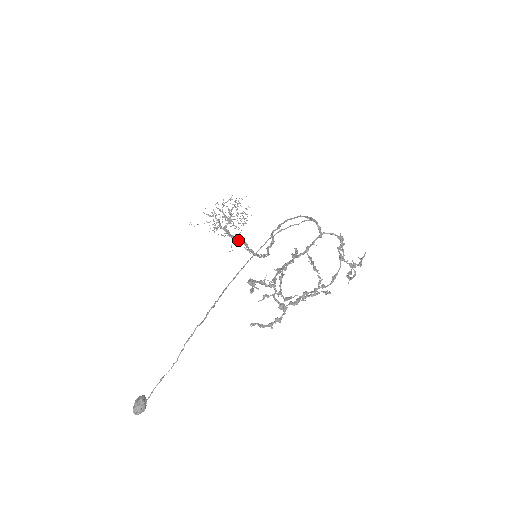
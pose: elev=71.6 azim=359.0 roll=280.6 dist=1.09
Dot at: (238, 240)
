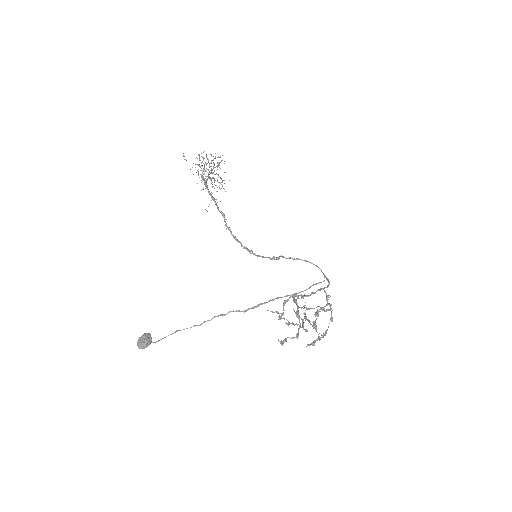
Dot at: (218, 207)
